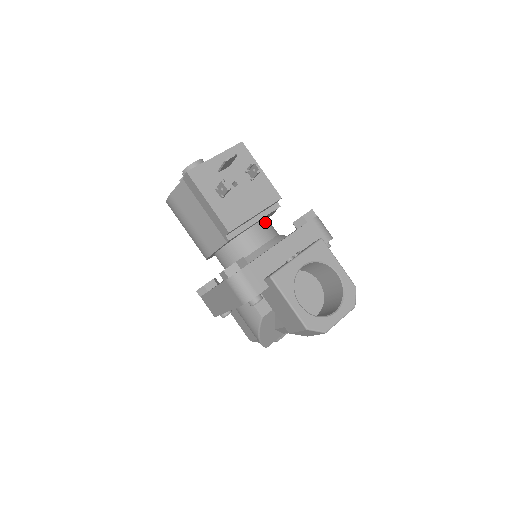
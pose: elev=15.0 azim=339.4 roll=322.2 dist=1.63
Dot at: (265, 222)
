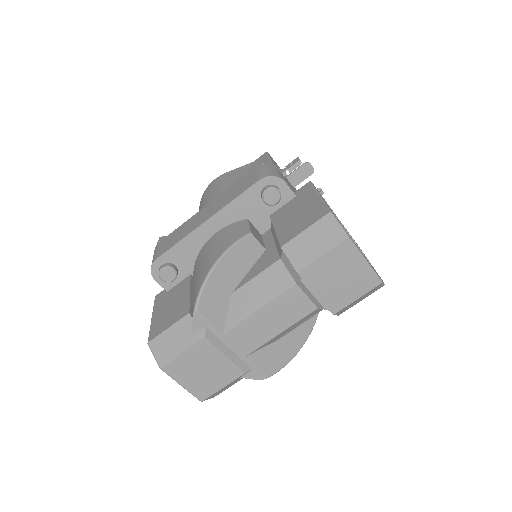
Dot at: occluded
